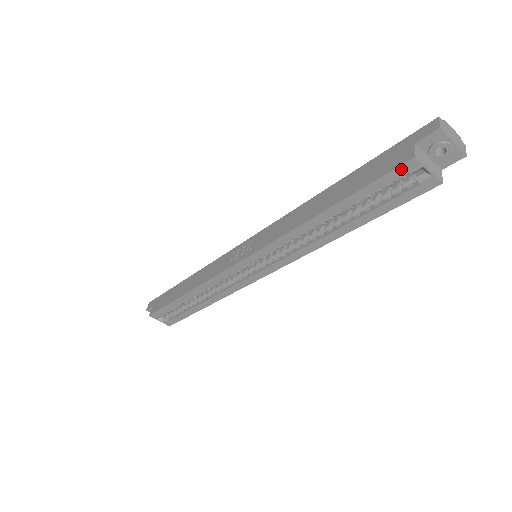
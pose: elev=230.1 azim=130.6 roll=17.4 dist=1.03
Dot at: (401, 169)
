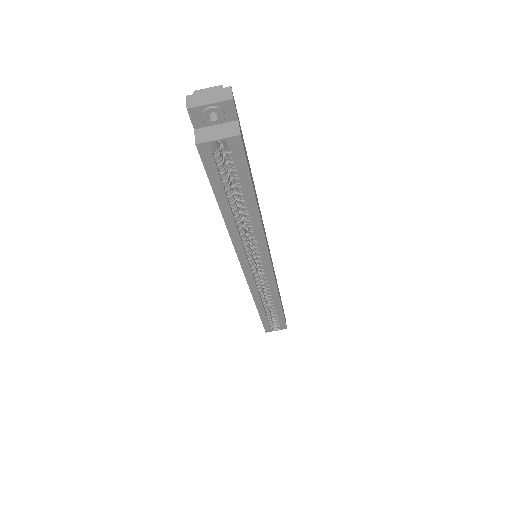
Dot at: (204, 157)
